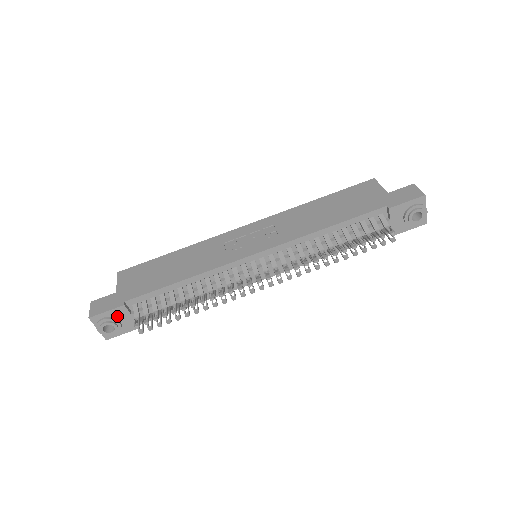
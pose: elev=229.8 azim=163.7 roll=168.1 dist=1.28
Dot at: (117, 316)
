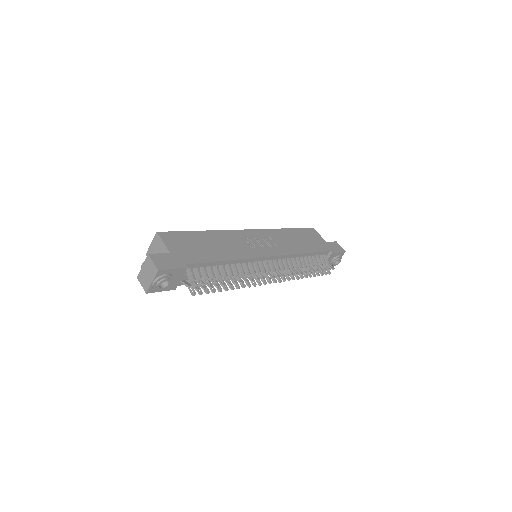
Dot at: (174, 275)
